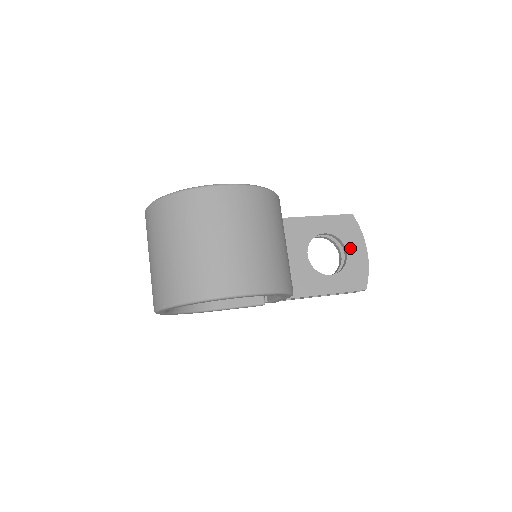
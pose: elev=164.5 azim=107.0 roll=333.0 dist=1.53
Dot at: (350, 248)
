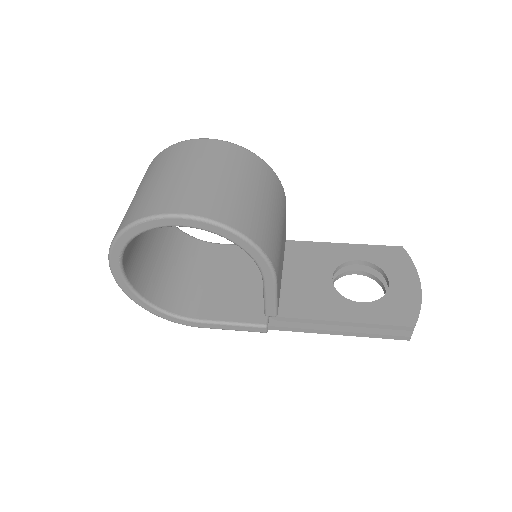
Dot at: (395, 278)
